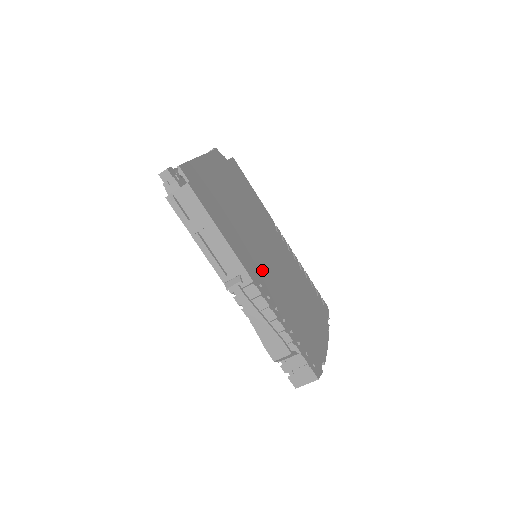
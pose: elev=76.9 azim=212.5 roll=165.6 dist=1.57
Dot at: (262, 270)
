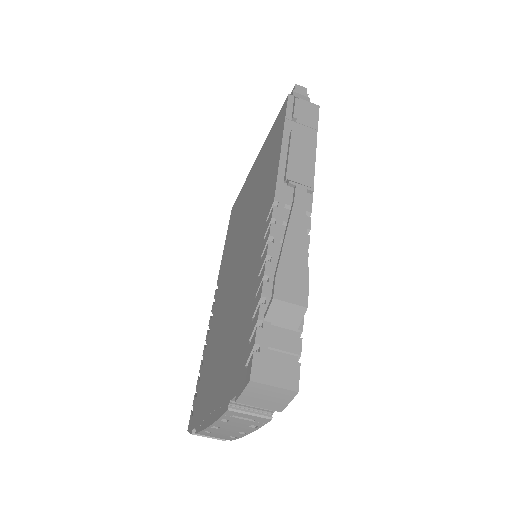
Dot at: occluded
